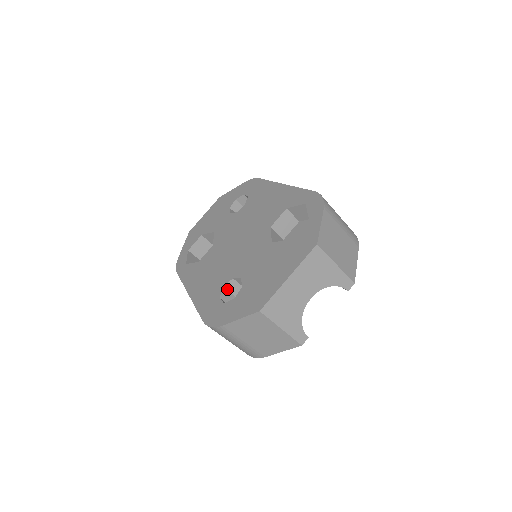
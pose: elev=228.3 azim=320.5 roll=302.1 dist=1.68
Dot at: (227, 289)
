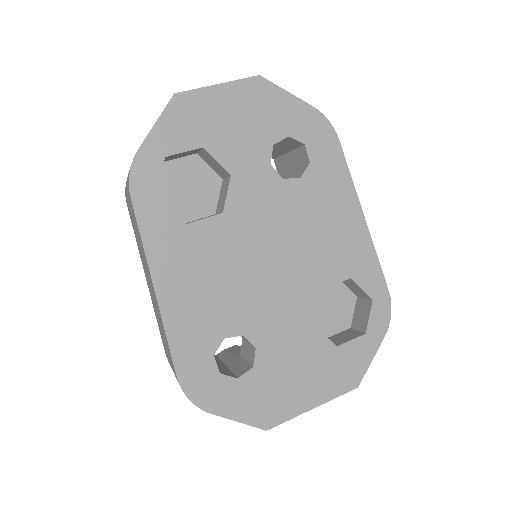
Dot at: (224, 336)
